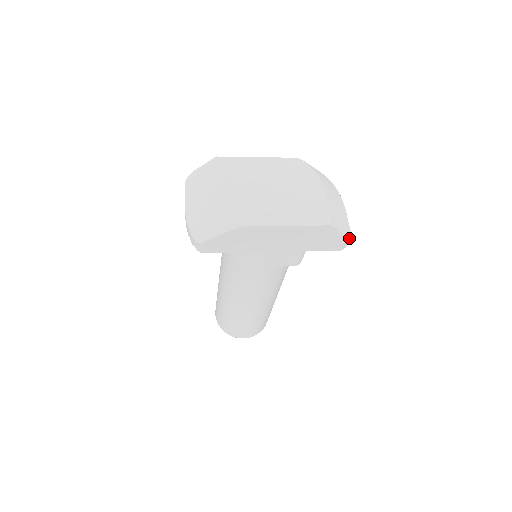
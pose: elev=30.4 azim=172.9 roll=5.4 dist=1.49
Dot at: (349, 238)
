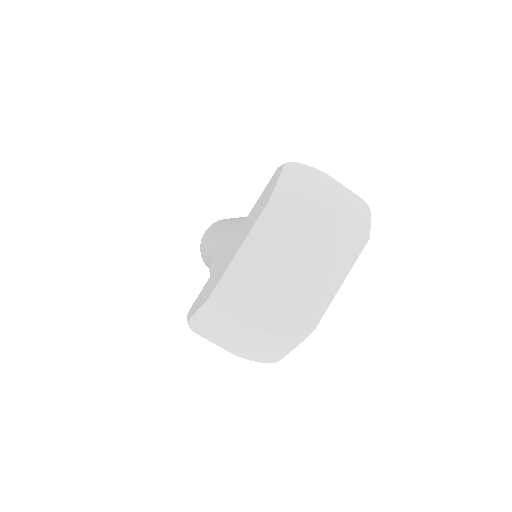
Dot at: occluded
